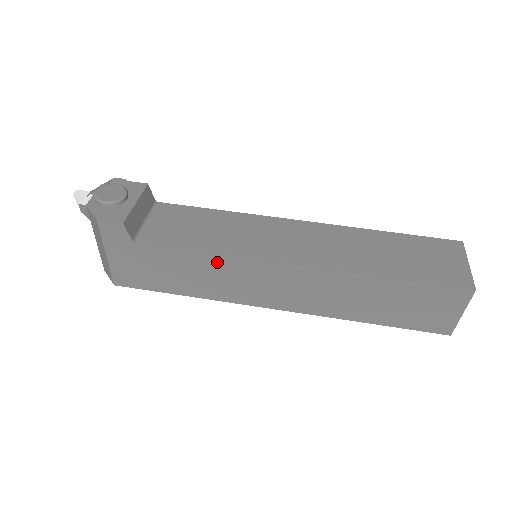
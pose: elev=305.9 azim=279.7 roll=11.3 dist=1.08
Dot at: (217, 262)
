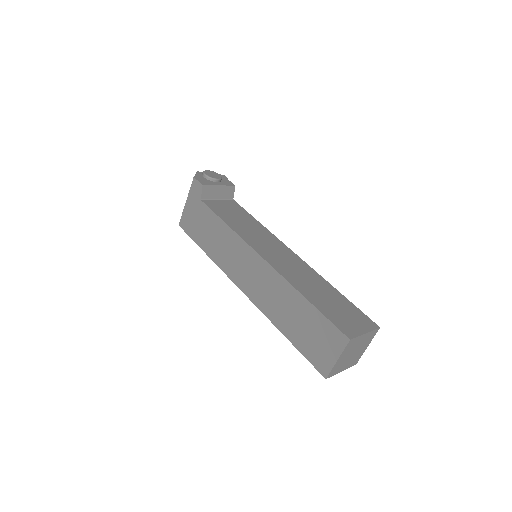
Dot at: (229, 235)
